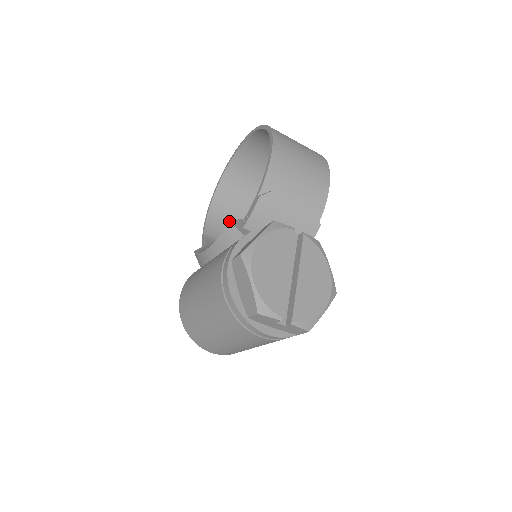
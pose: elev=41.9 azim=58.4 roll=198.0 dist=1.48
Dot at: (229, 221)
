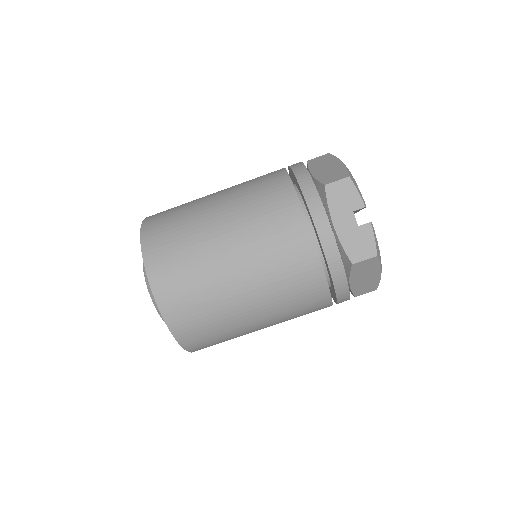
Dot at: occluded
